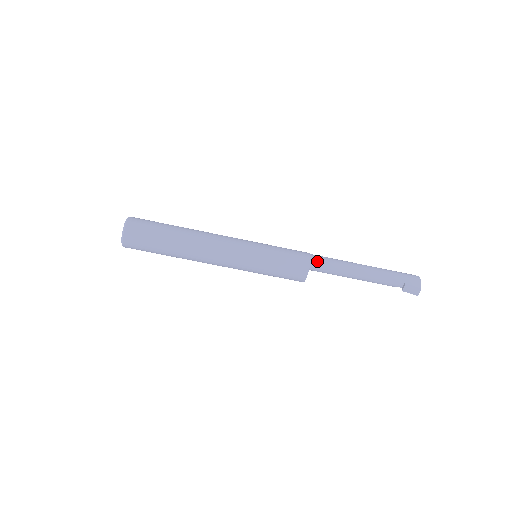
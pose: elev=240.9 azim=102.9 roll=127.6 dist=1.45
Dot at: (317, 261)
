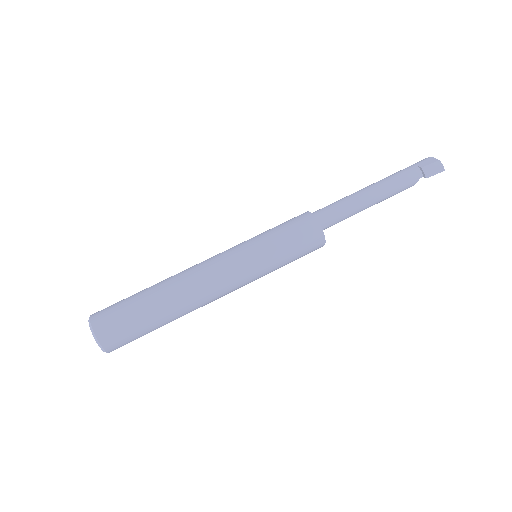
Dot at: (319, 213)
